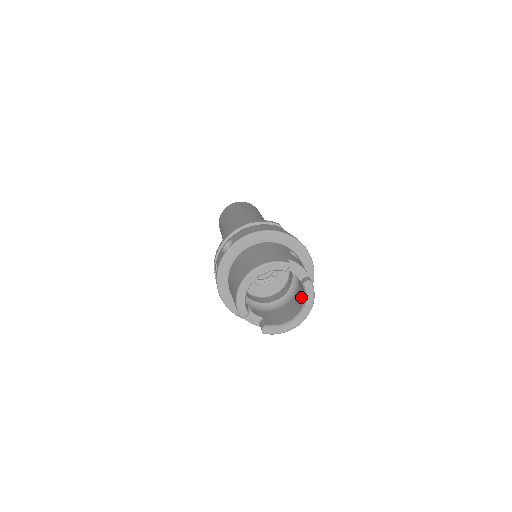
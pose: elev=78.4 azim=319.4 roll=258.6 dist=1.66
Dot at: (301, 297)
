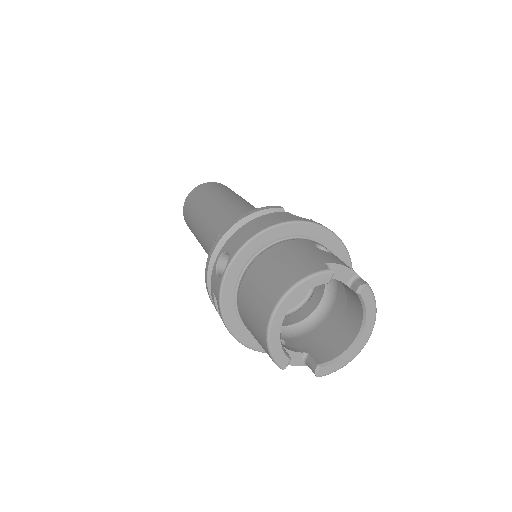
Dot at: (354, 307)
